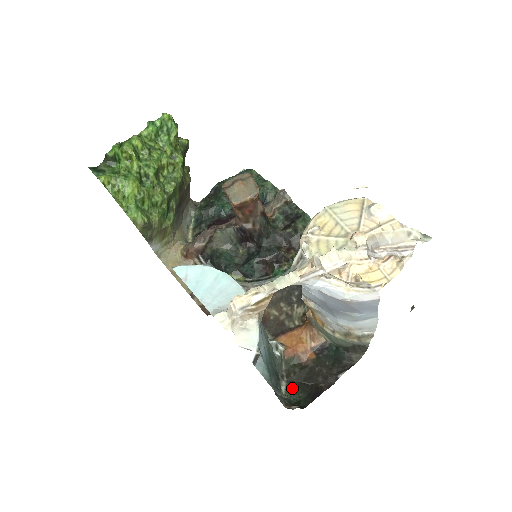
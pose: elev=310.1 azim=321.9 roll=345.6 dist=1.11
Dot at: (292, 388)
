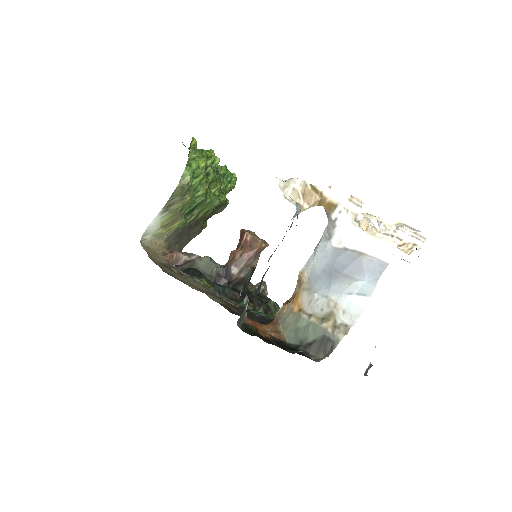
Dot at: (249, 331)
